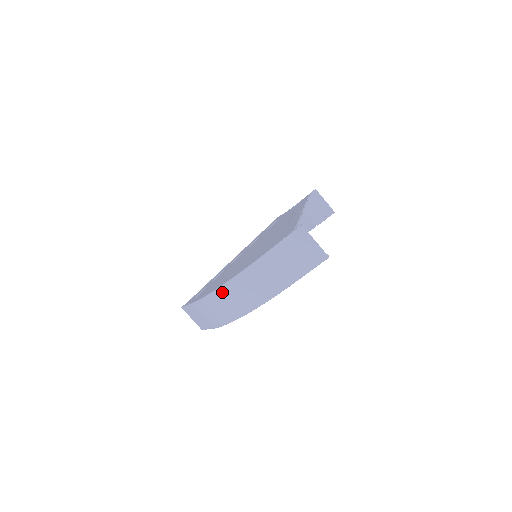
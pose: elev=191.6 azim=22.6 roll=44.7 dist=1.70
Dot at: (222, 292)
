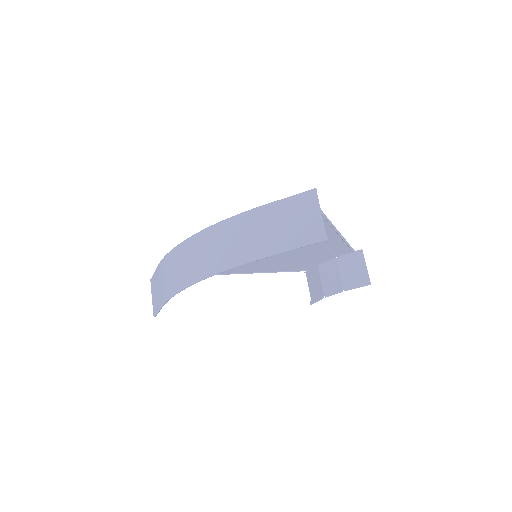
Dot at: (192, 243)
